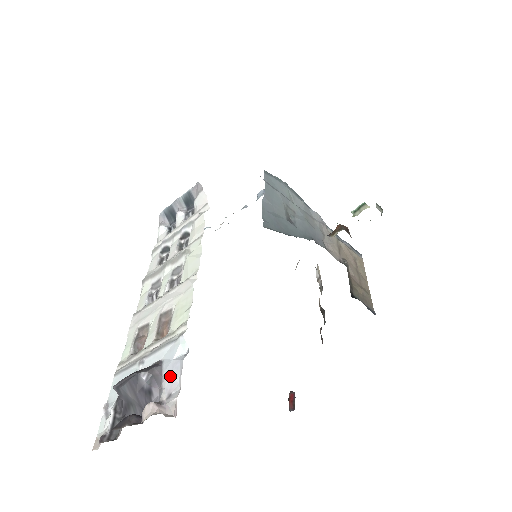
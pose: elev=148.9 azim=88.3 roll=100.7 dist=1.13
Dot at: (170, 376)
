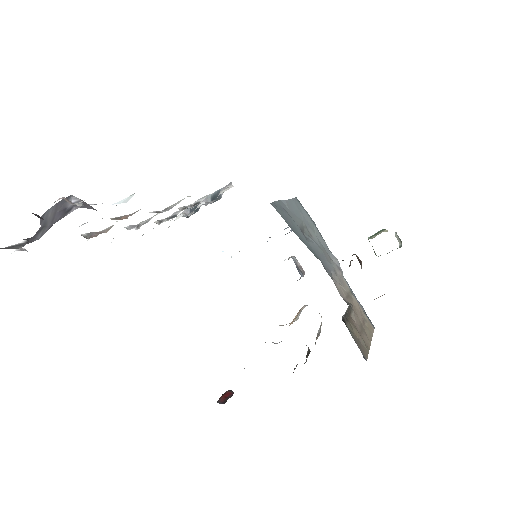
Dot at: occluded
